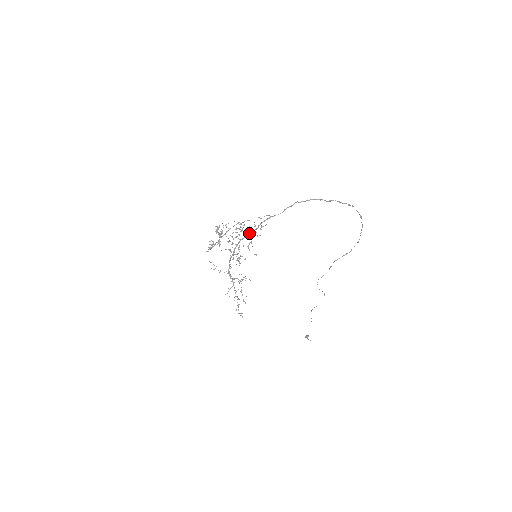
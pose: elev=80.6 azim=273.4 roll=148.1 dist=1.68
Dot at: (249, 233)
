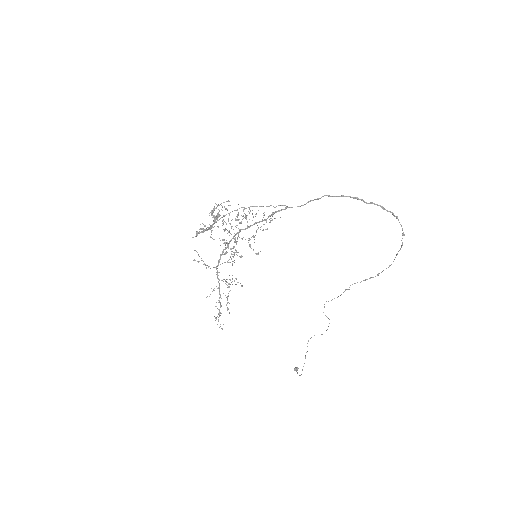
Dot at: (254, 223)
